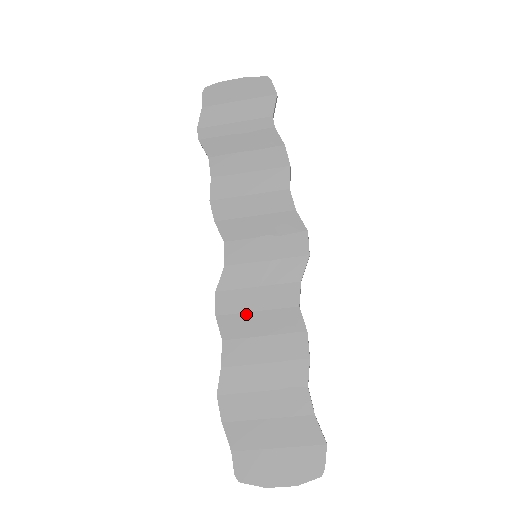
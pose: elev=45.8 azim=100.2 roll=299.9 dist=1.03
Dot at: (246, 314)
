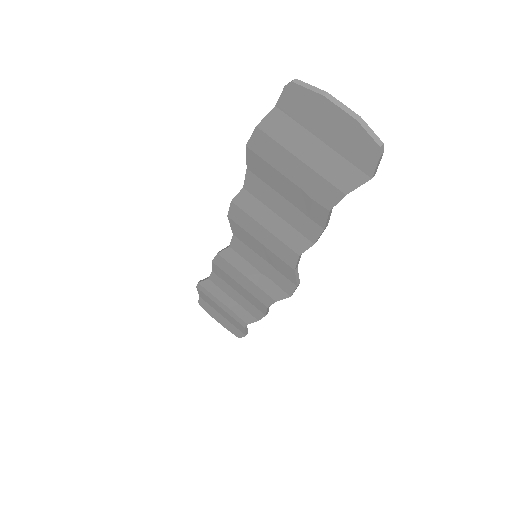
Dot at: (260, 217)
